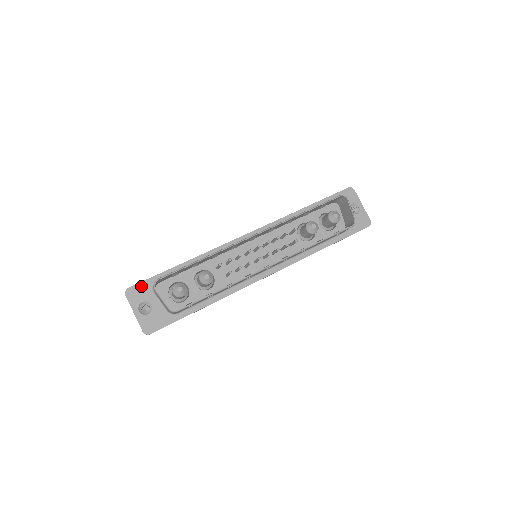
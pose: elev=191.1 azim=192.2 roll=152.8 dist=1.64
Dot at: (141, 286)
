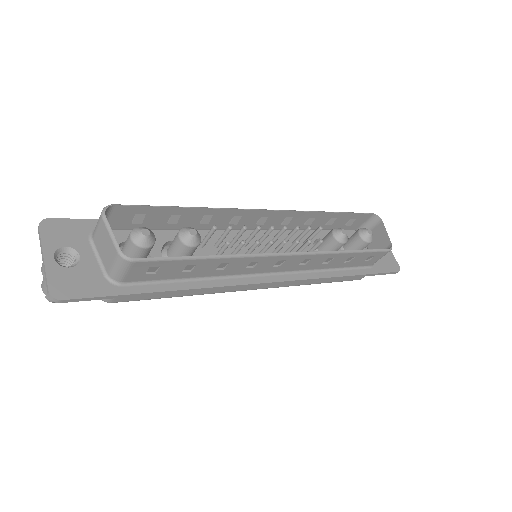
Dot at: (72, 224)
